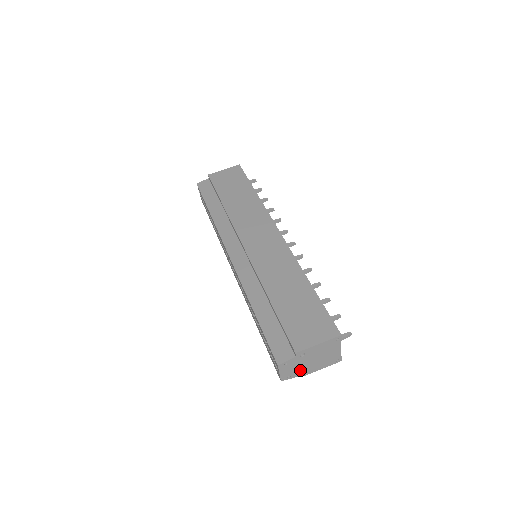
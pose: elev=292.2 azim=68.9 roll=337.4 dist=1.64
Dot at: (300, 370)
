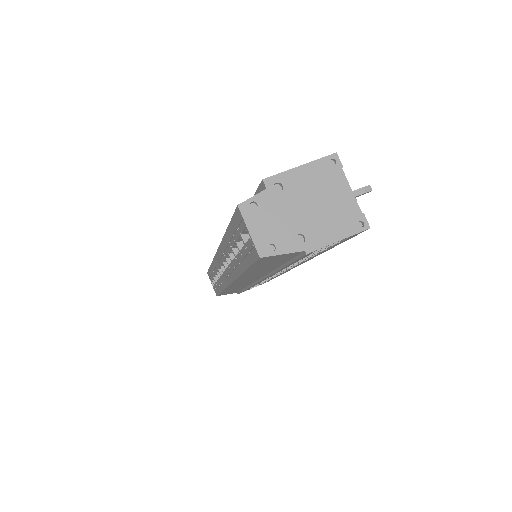
Dot at: (290, 234)
